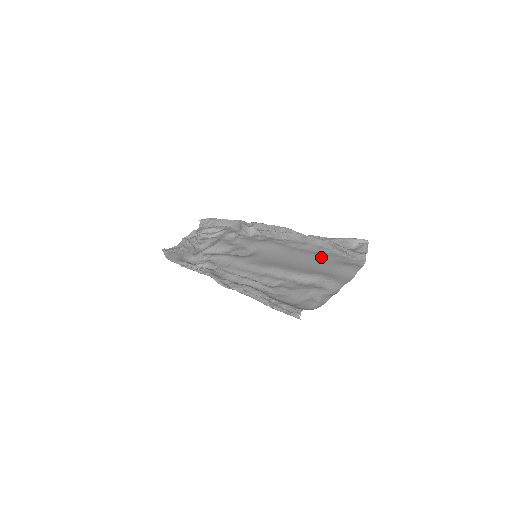
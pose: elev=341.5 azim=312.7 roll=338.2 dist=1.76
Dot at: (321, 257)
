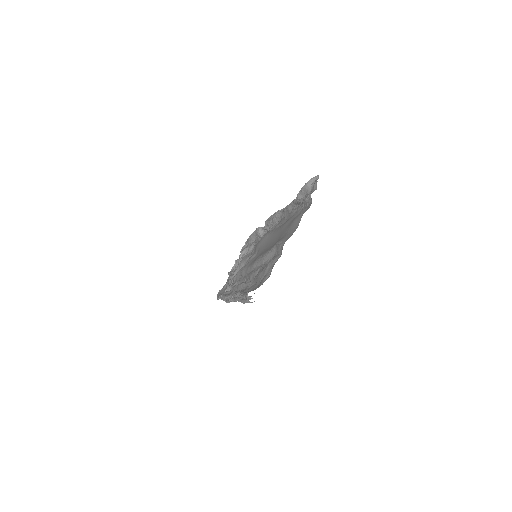
Dot at: (287, 223)
